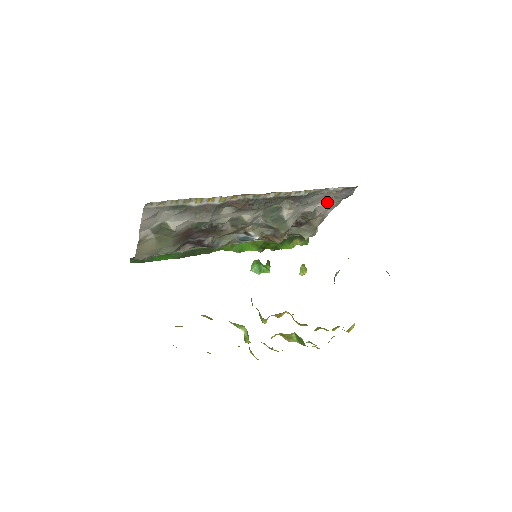
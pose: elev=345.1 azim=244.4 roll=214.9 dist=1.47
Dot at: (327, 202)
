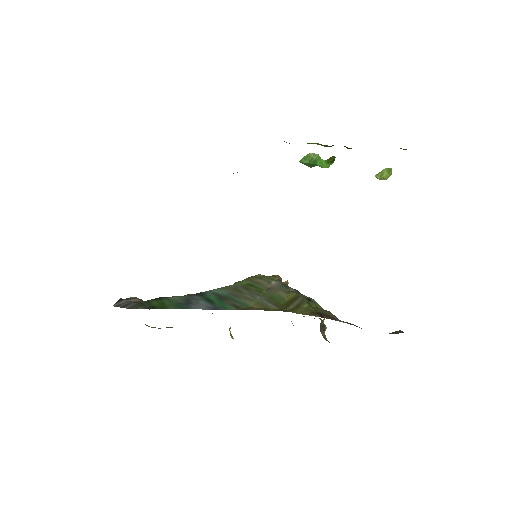
Dot at: occluded
